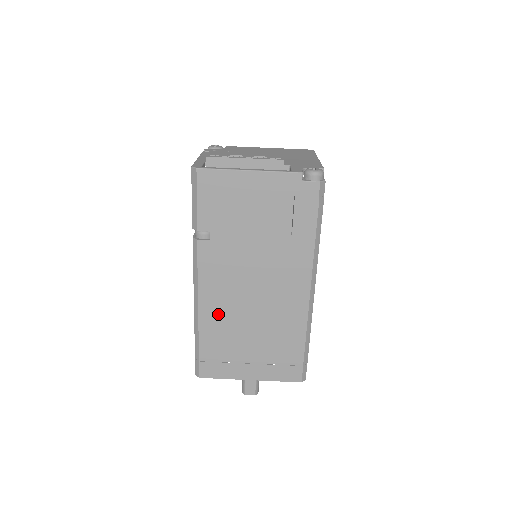
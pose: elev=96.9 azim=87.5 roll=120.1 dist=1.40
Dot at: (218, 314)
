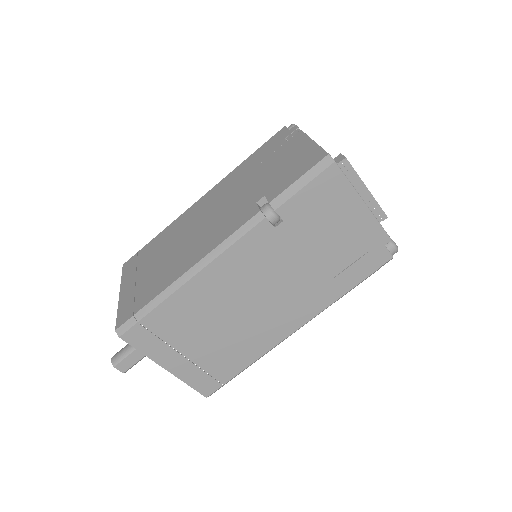
Dot at: (206, 294)
